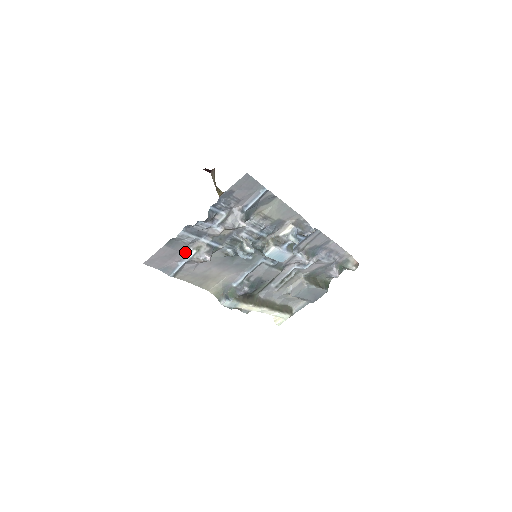
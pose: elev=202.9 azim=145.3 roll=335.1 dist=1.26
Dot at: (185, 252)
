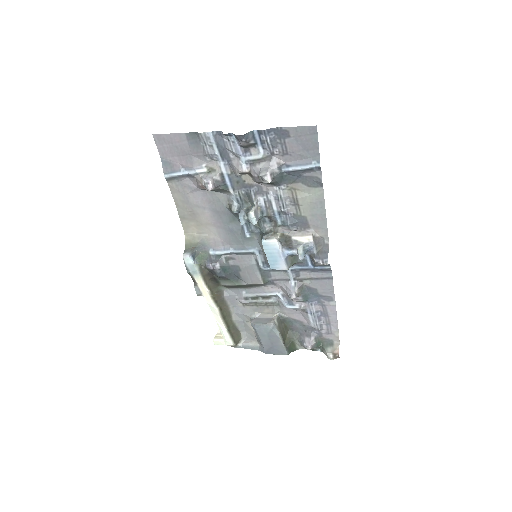
Dot at: (197, 162)
